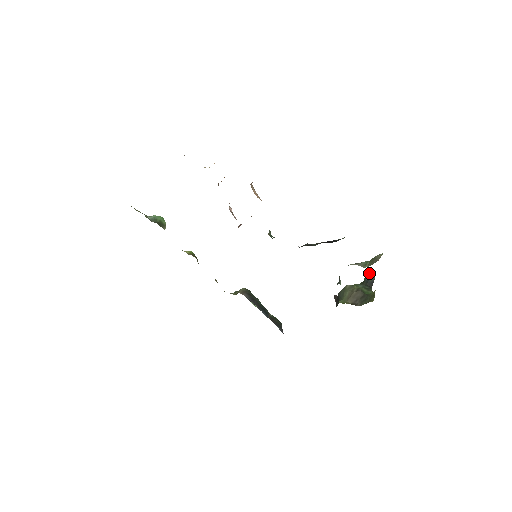
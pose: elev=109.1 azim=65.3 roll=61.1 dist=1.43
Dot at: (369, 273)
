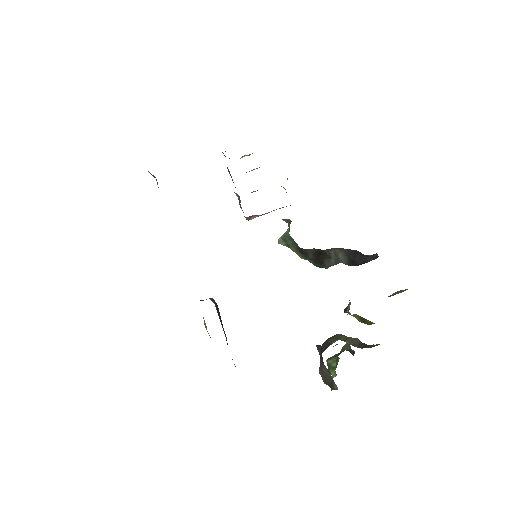
Dot at: (349, 344)
